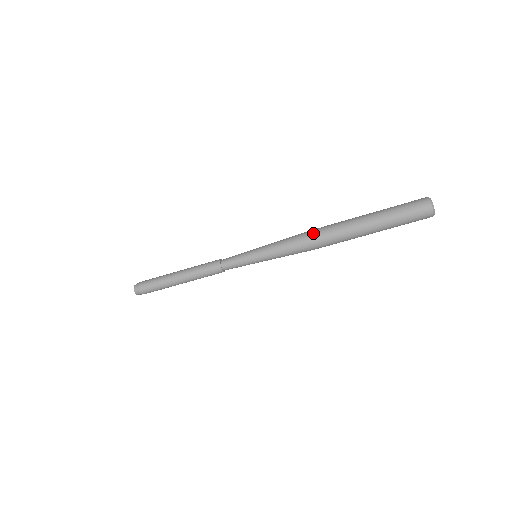
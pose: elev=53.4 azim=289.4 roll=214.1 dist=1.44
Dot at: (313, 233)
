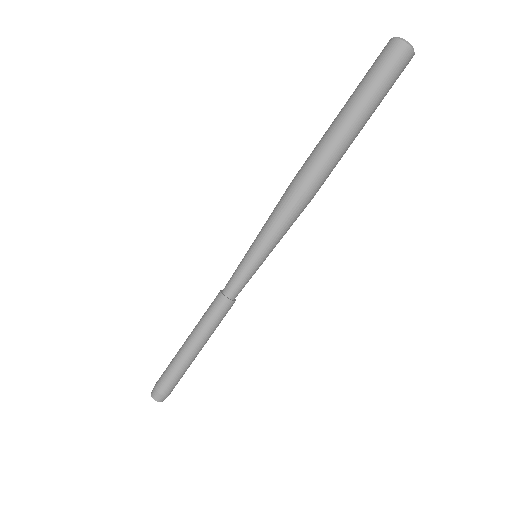
Dot at: (296, 179)
